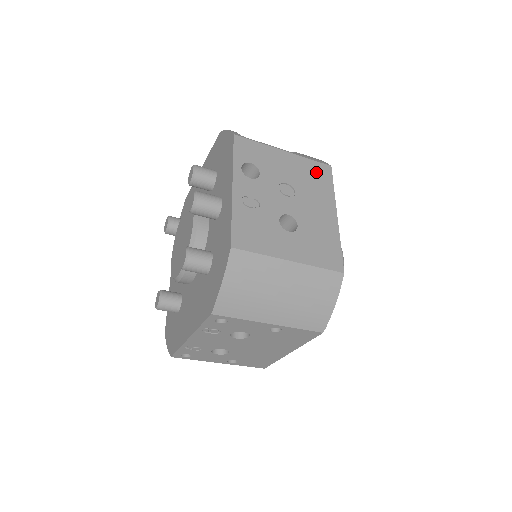
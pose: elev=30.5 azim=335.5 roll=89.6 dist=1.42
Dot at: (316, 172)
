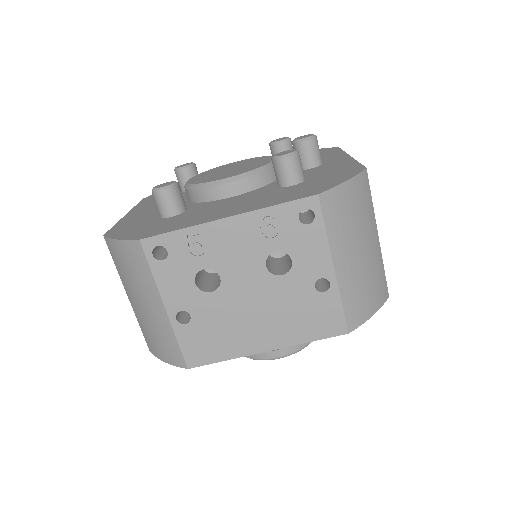
Dot at: occluded
